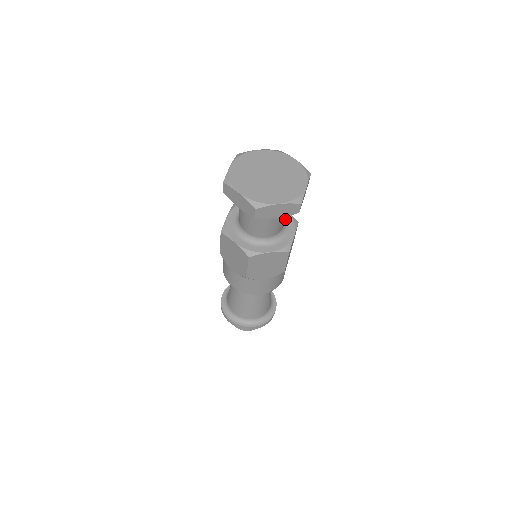
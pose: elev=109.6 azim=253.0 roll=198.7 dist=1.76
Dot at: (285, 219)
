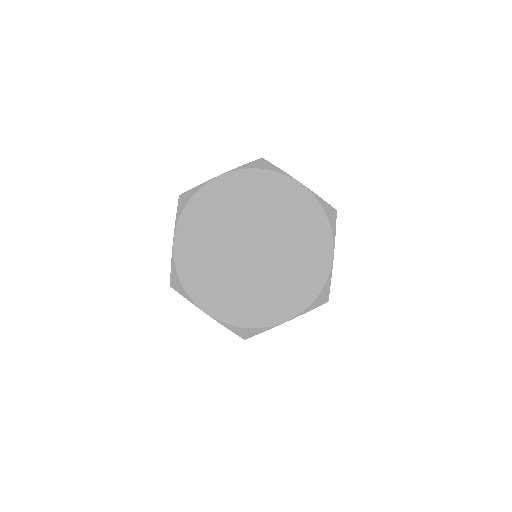
Dot at: occluded
